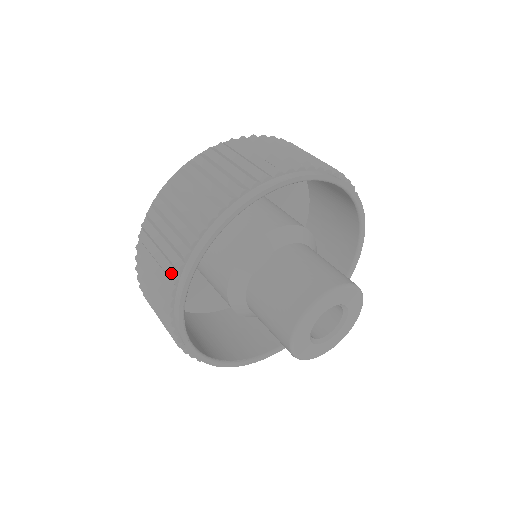
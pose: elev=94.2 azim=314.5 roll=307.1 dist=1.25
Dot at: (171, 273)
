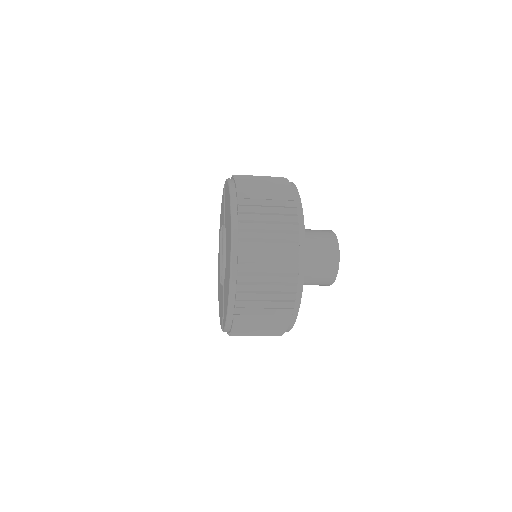
Dot at: (291, 280)
